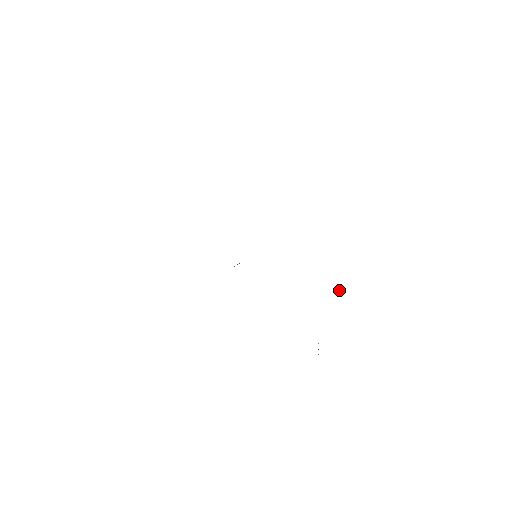
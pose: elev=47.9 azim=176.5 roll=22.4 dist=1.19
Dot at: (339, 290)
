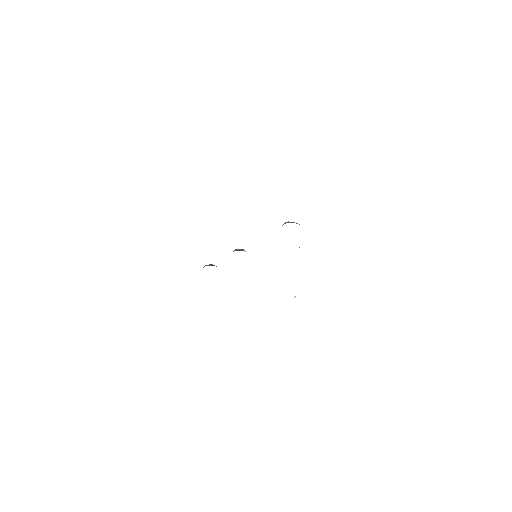
Dot at: occluded
